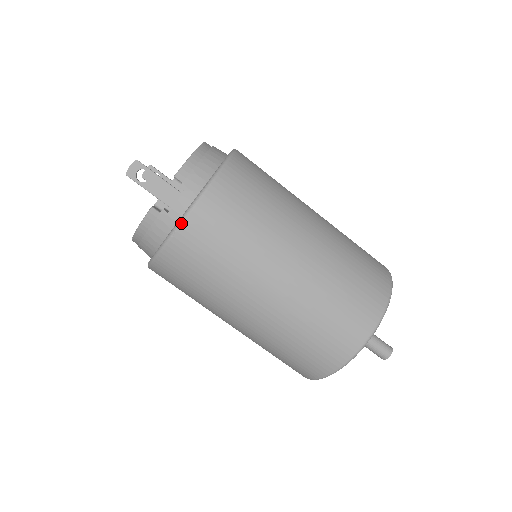
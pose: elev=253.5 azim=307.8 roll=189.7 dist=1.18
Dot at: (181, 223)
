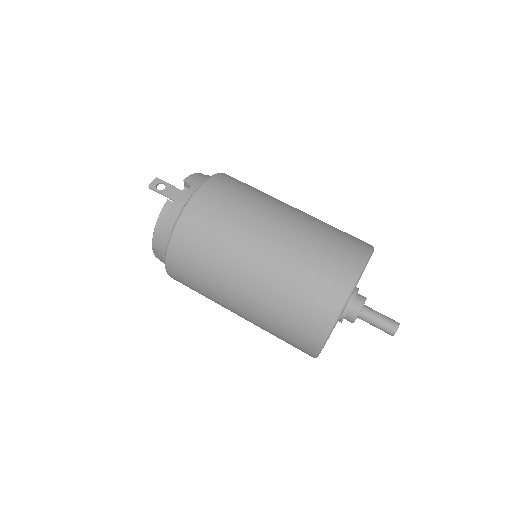
Dot at: (190, 200)
